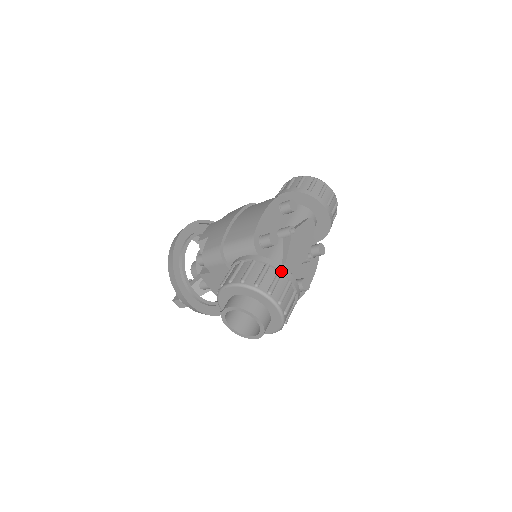
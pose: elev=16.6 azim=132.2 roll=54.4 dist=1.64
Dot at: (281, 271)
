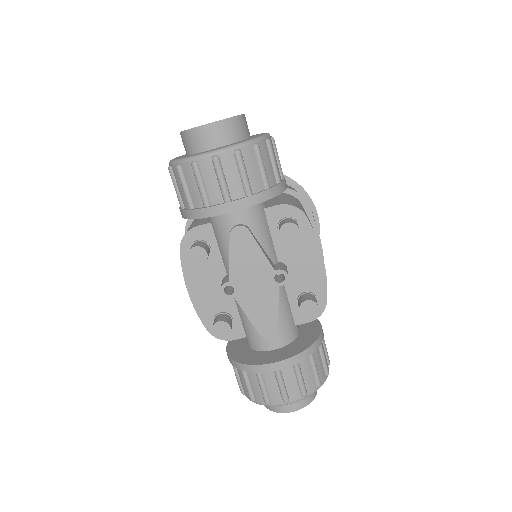
Dot at: (256, 372)
